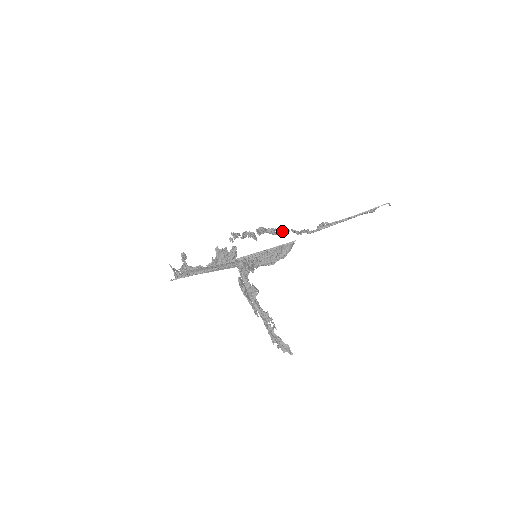
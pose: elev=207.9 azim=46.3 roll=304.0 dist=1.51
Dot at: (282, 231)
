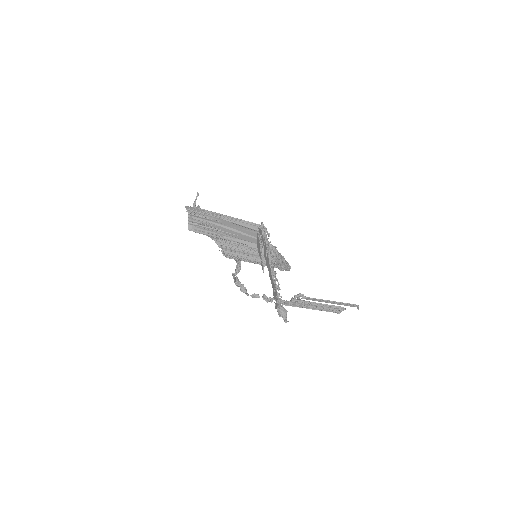
Dot at: (251, 296)
